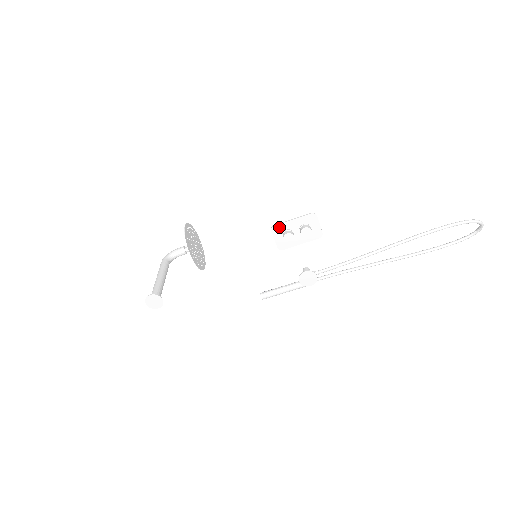
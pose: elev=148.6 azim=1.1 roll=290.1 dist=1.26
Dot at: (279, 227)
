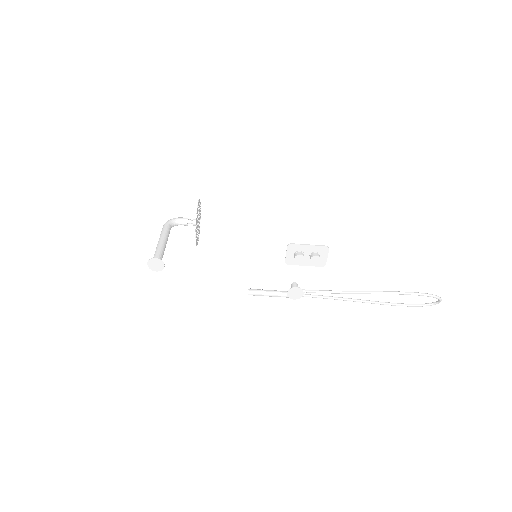
Dot at: (295, 246)
